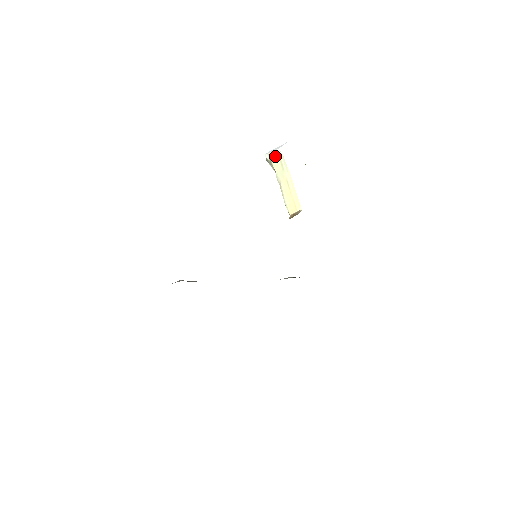
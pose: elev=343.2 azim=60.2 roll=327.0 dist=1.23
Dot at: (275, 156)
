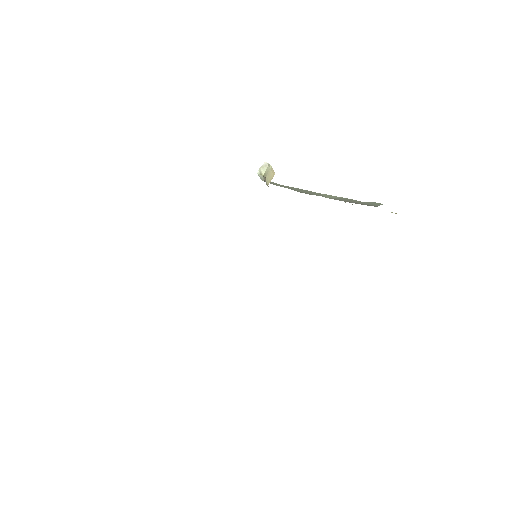
Dot at: (263, 168)
